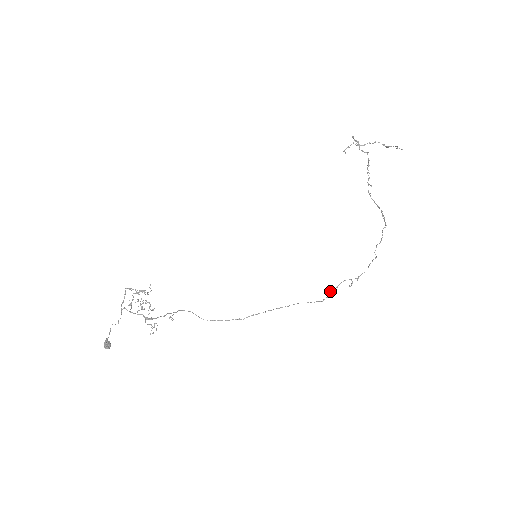
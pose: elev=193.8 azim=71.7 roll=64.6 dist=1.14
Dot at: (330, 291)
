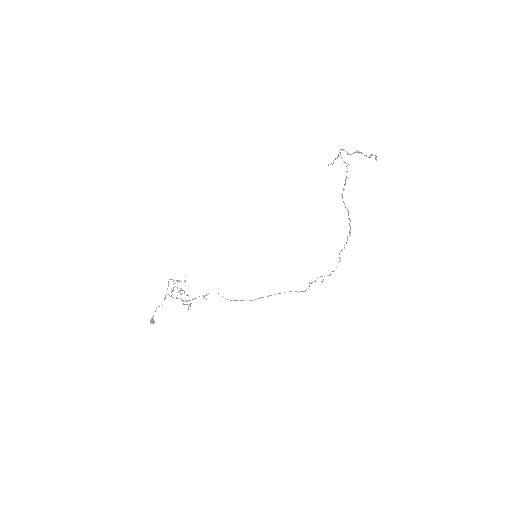
Dot at: occluded
